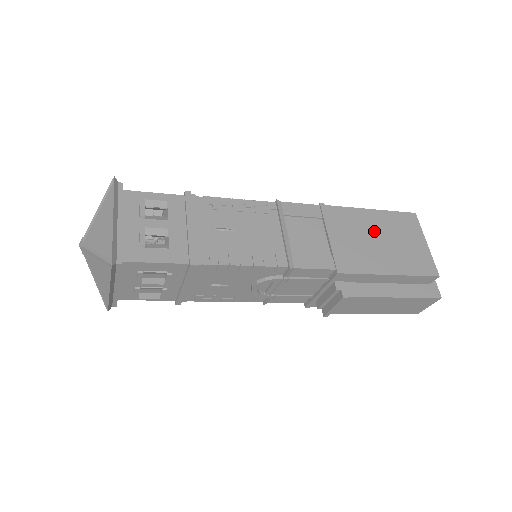
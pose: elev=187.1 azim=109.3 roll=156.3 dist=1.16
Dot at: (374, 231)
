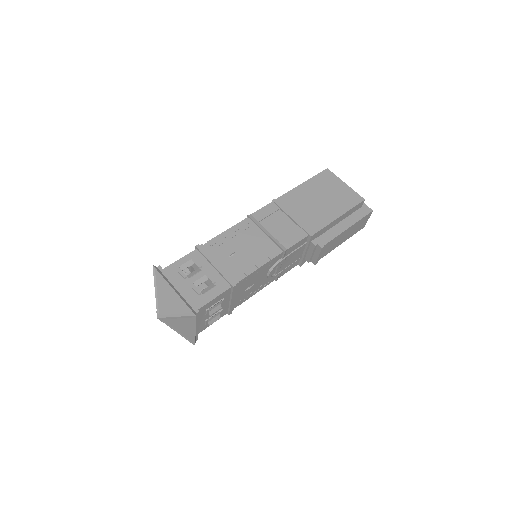
Dot at: (313, 197)
